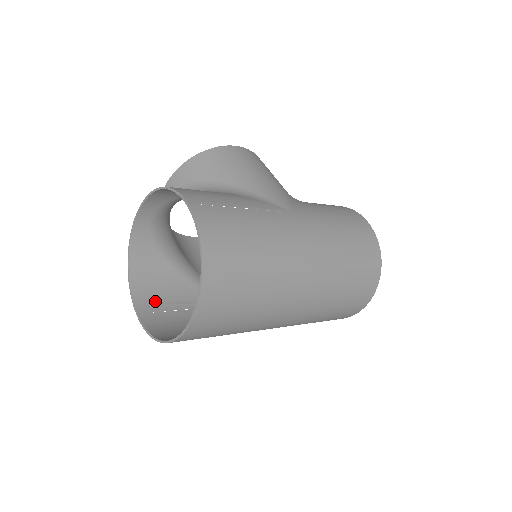
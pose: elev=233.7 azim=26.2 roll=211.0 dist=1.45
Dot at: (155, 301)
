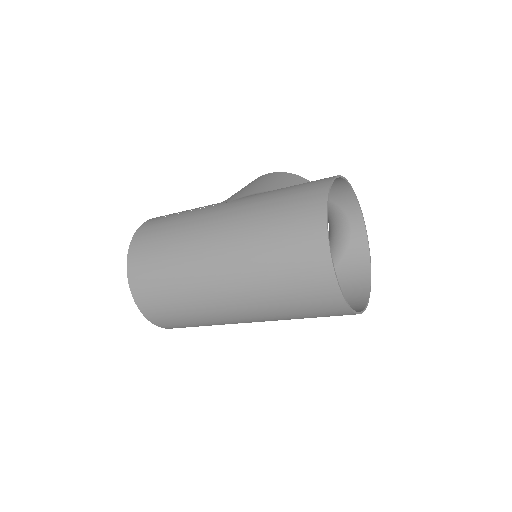
Dot at: occluded
